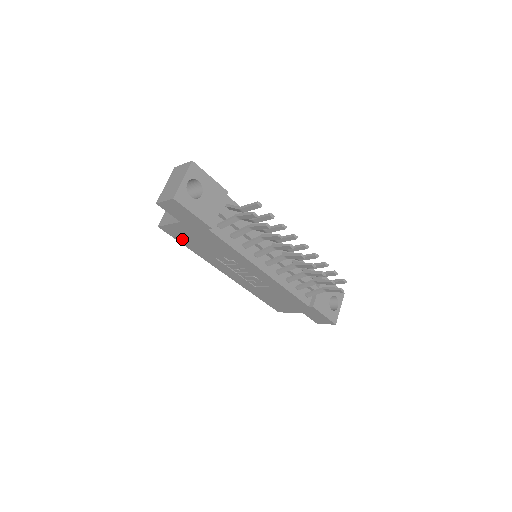
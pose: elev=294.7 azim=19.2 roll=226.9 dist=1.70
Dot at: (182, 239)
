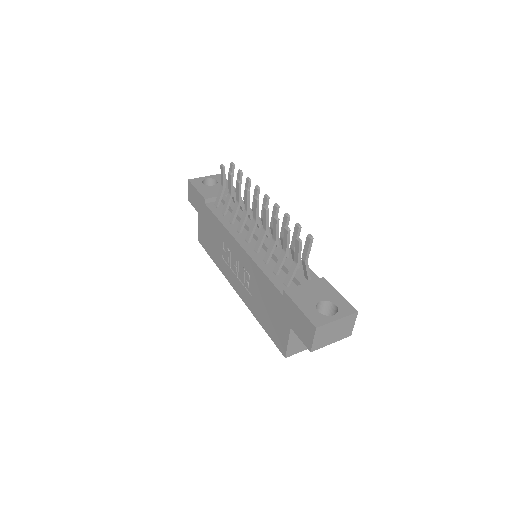
Dot at: (207, 246)
